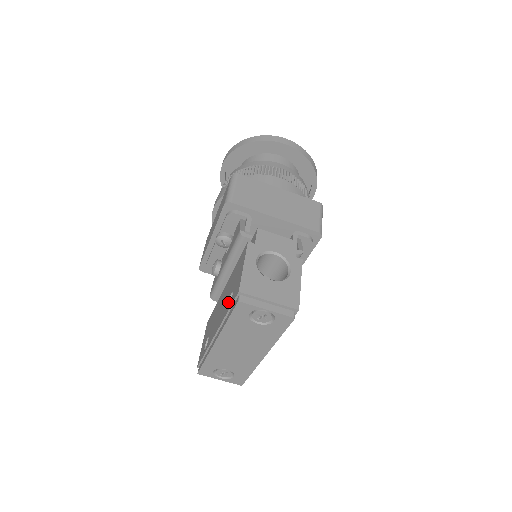
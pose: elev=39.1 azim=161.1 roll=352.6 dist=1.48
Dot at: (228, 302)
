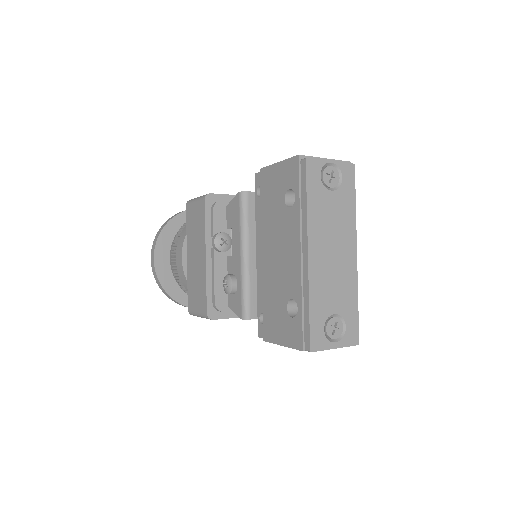
Dot at: (288, 207)
